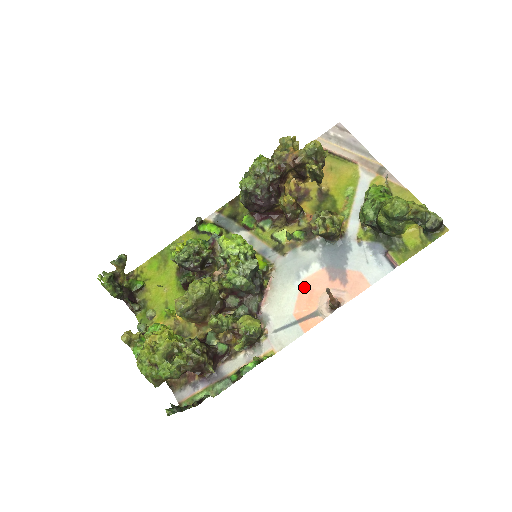
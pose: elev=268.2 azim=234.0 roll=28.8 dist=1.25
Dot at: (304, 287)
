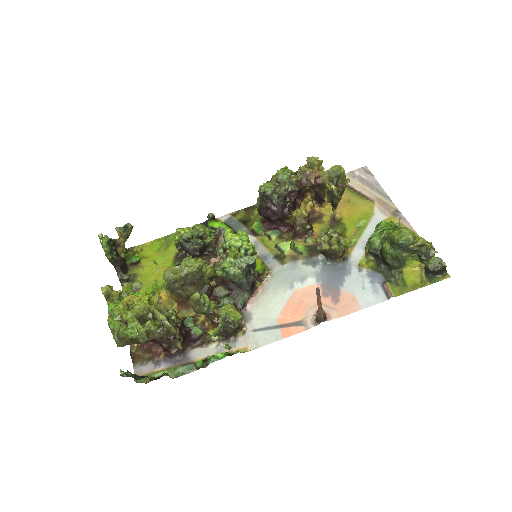
Dot at: (295, 296)
